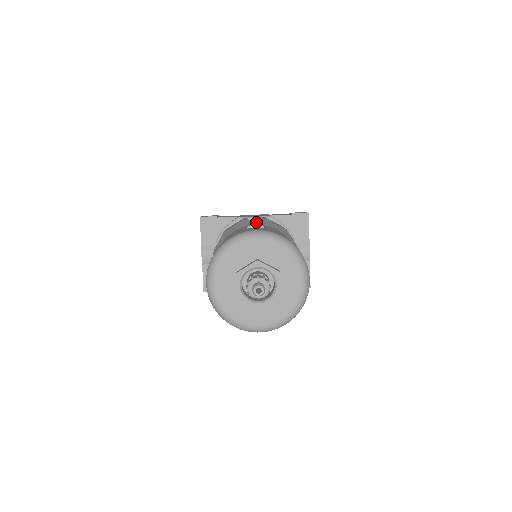
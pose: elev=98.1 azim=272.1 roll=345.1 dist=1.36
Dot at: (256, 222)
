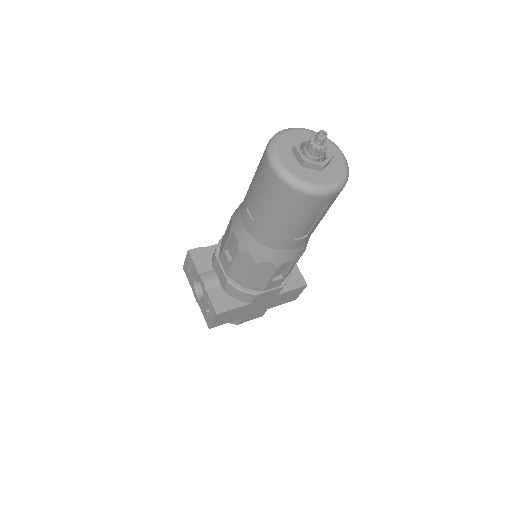
Dot at: occluded
